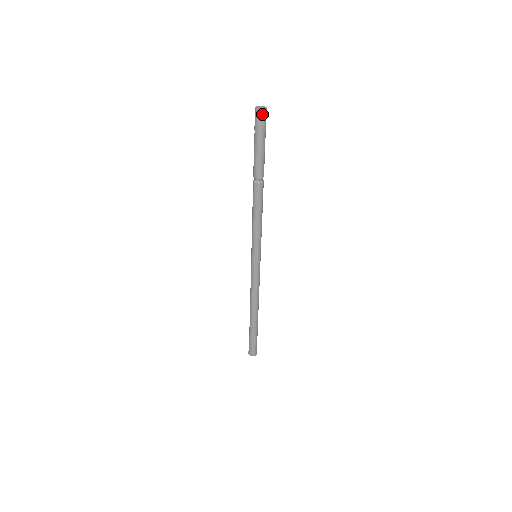
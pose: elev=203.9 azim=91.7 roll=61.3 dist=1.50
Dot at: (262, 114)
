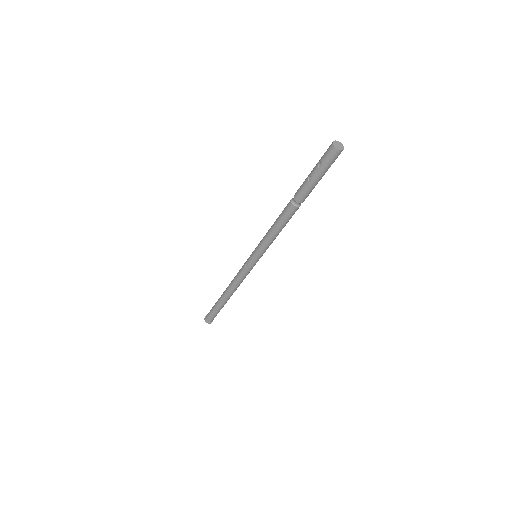
Dot at: (340, 153)
